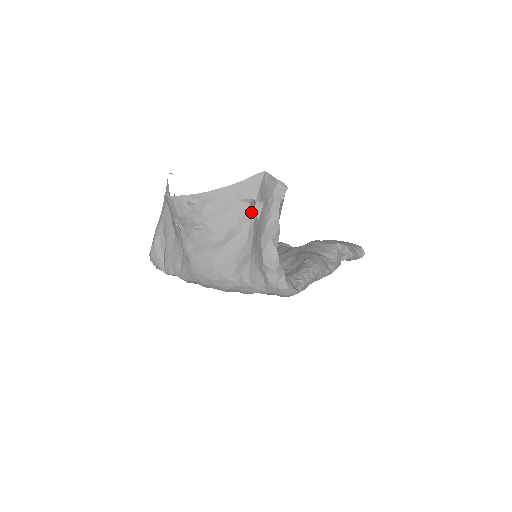
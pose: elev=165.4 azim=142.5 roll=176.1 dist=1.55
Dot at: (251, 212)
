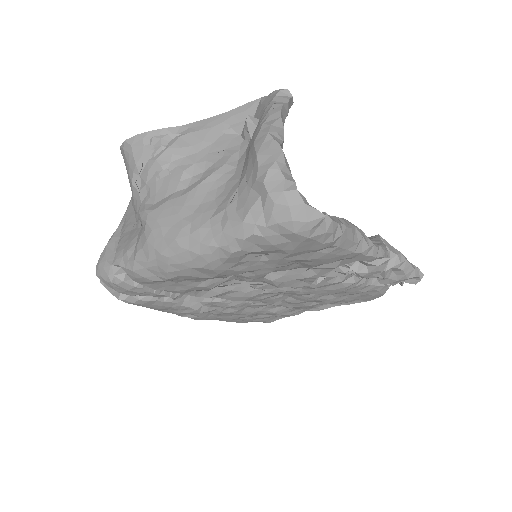
Dot at: (242, 142)
